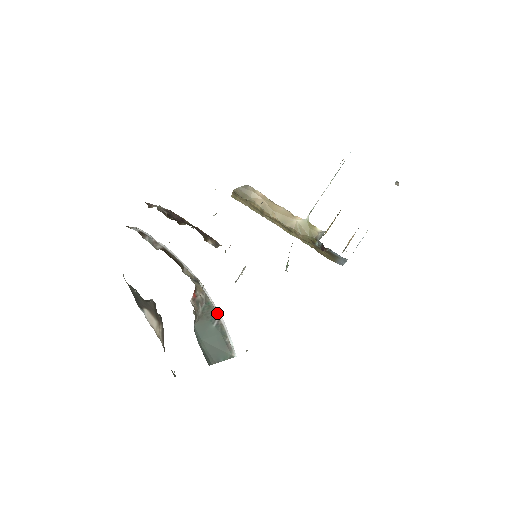
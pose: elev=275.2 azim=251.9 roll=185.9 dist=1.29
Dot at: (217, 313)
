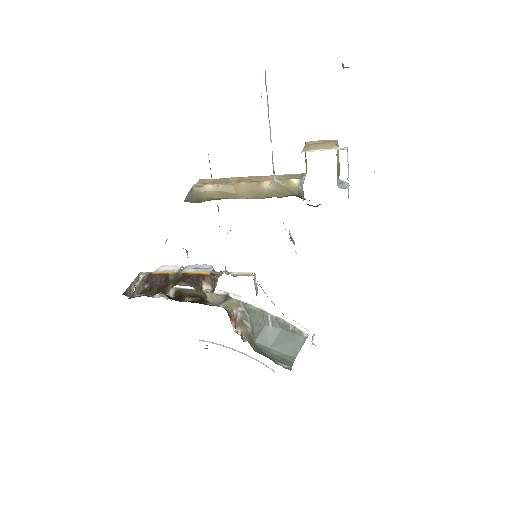
Dot at: (265, 311)
